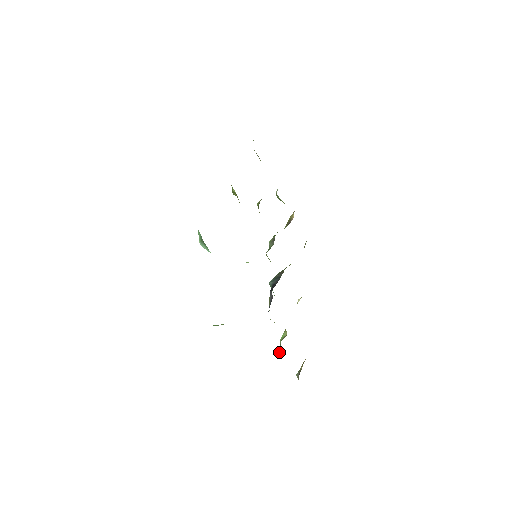
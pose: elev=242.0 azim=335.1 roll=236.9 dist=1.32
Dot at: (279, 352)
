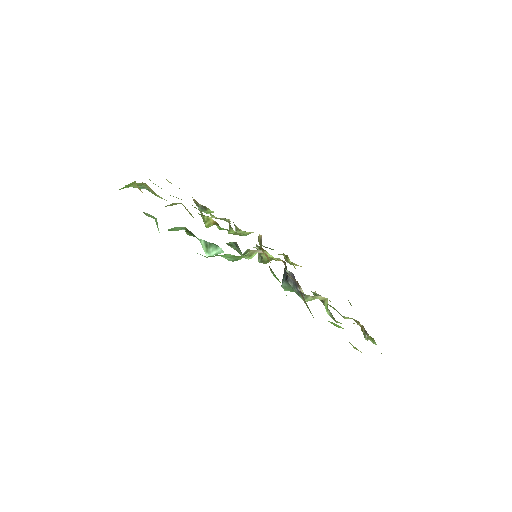
Dot at: occluded
